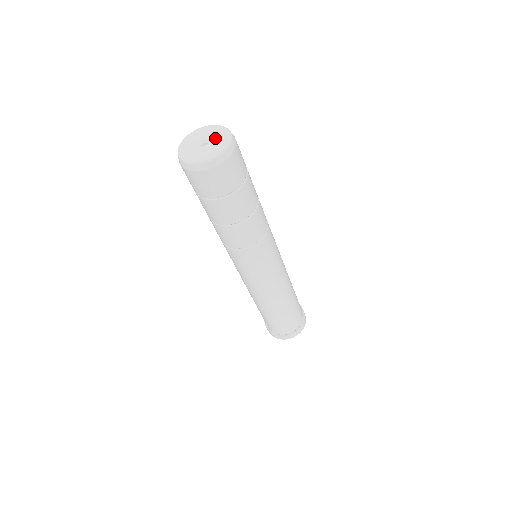
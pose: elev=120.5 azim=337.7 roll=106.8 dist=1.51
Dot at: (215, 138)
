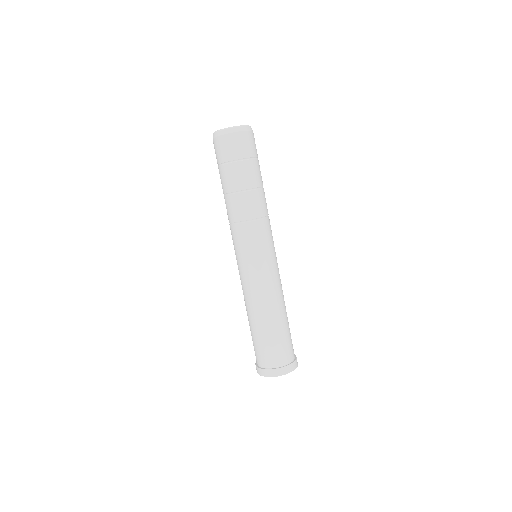
Dot at: occluded
